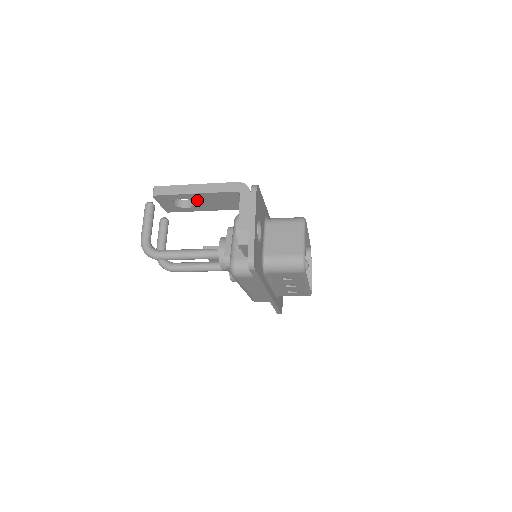
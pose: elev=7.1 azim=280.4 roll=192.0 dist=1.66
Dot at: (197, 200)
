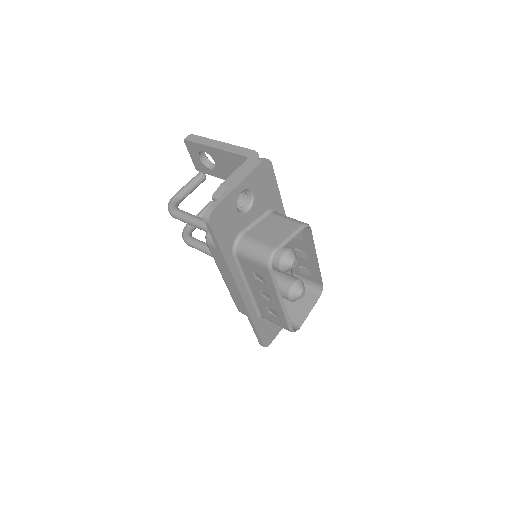
Dot at: (217, 159)
